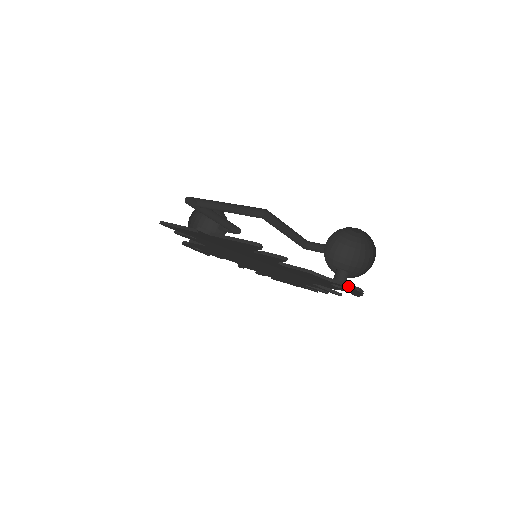
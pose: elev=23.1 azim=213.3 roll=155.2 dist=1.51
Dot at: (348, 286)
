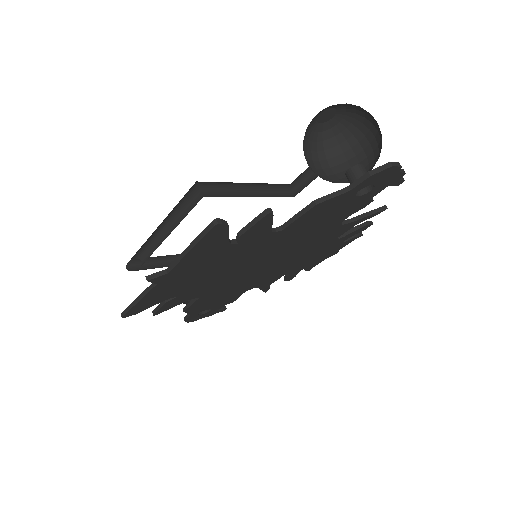
Dot at: (374, 173)
